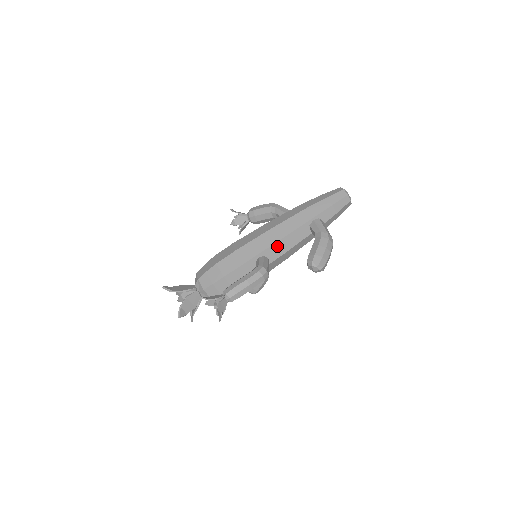
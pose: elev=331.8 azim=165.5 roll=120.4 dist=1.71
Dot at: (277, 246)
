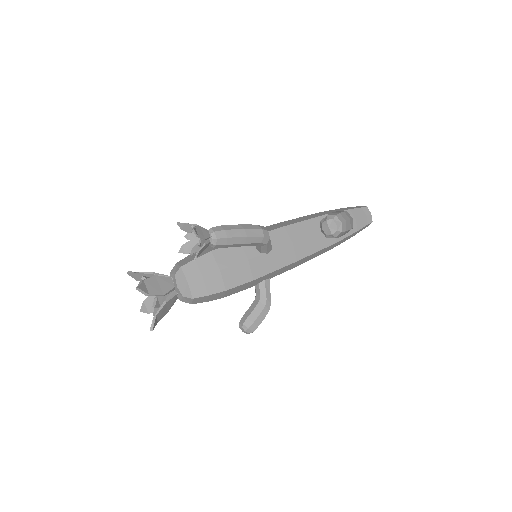
Dot at: (283, 232)
